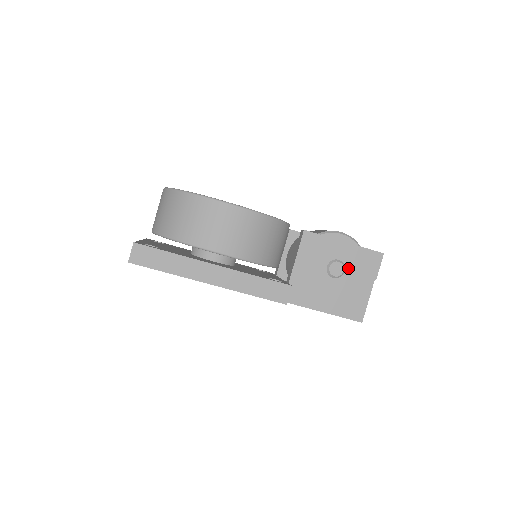
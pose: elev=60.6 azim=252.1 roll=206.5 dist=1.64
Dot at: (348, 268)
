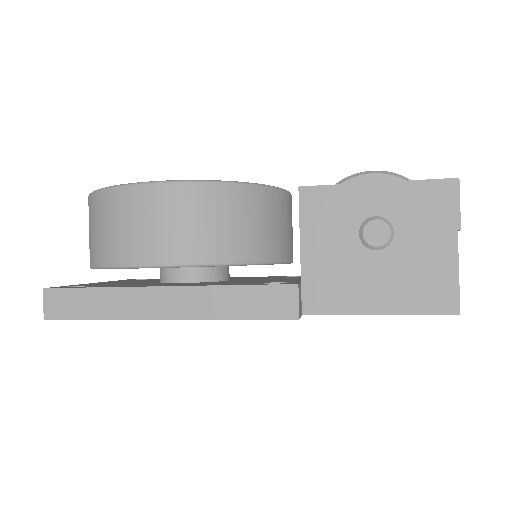
Dot at: (398, 225)
